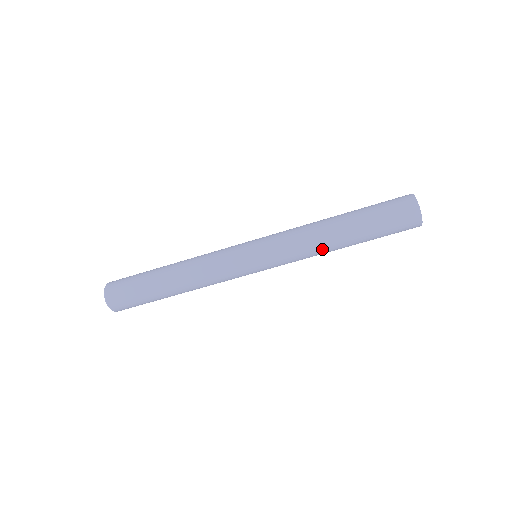
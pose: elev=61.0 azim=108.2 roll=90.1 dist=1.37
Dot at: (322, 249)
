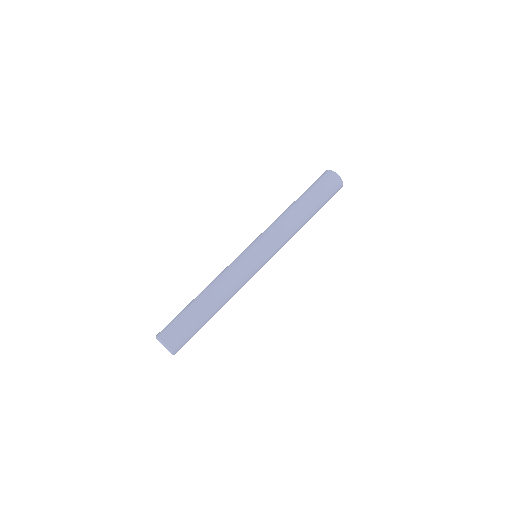
Dot at: (296, 226)
